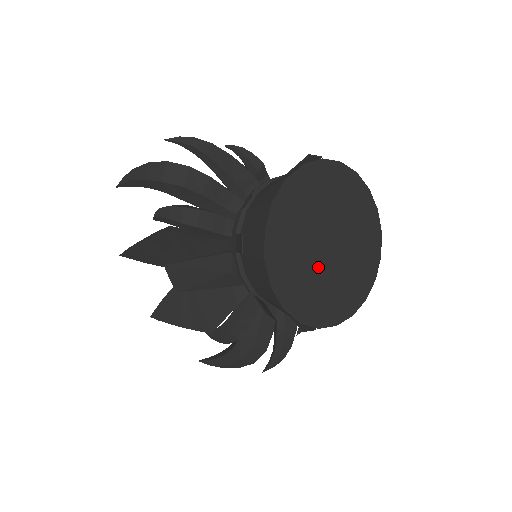
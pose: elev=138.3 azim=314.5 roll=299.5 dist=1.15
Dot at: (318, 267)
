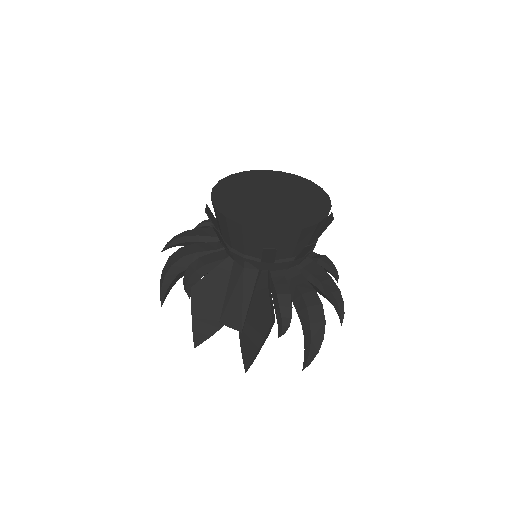
Dot at: (272, 207)
